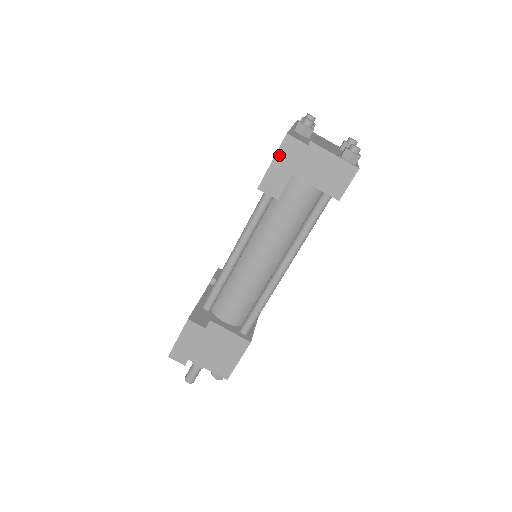
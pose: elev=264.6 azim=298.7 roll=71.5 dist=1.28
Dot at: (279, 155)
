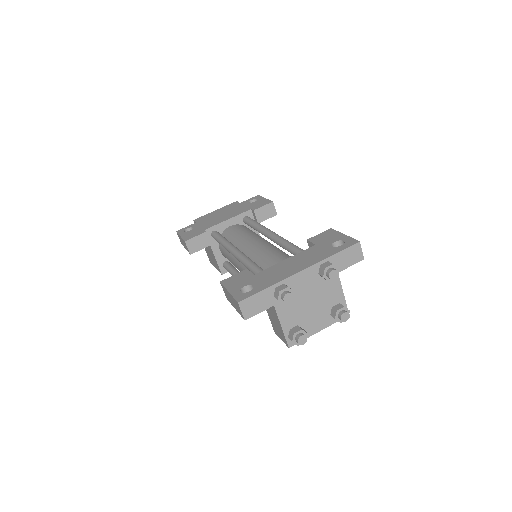
Dot at: (232, 297)
